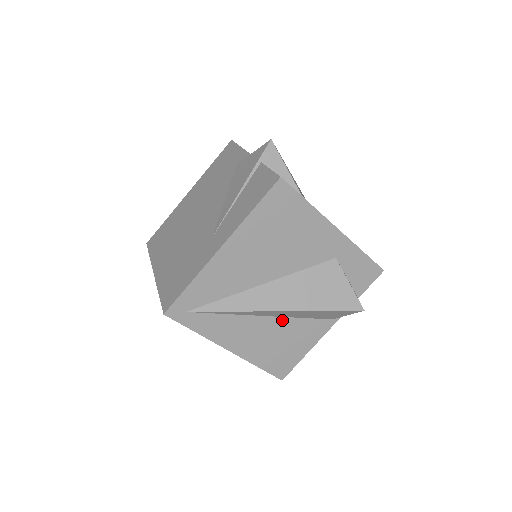
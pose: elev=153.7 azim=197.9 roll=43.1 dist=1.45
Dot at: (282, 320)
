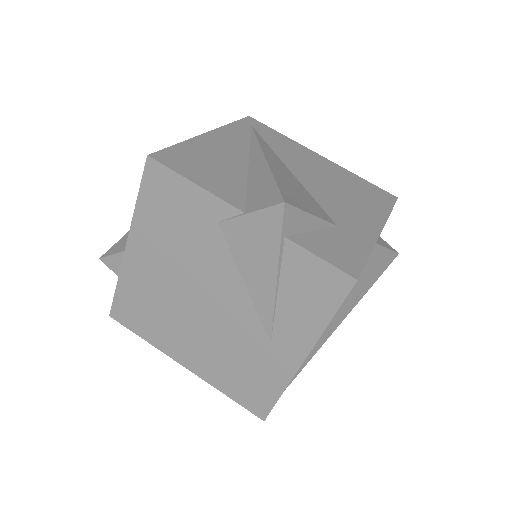
Dot at: occluded
